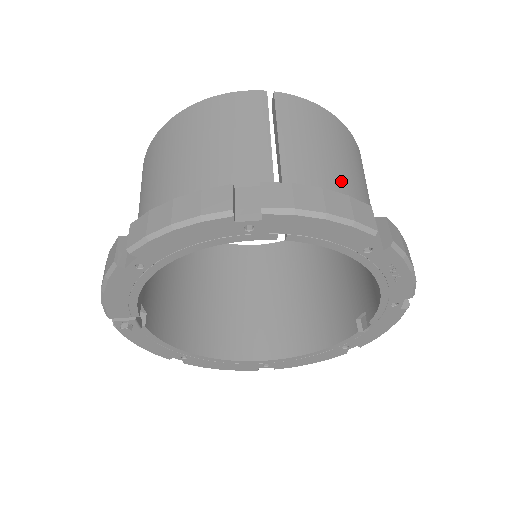
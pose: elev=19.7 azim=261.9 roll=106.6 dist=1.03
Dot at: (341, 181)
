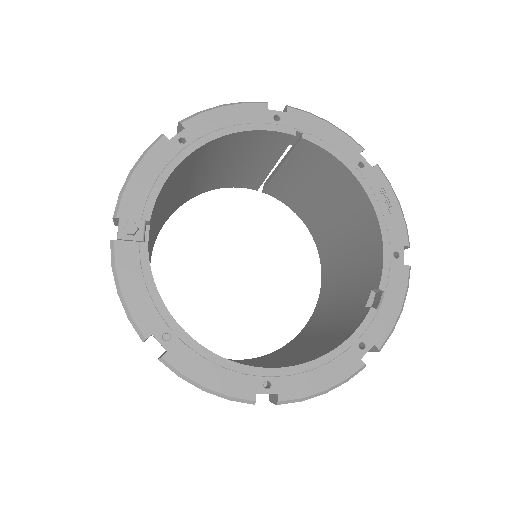
Dot at: occluded
